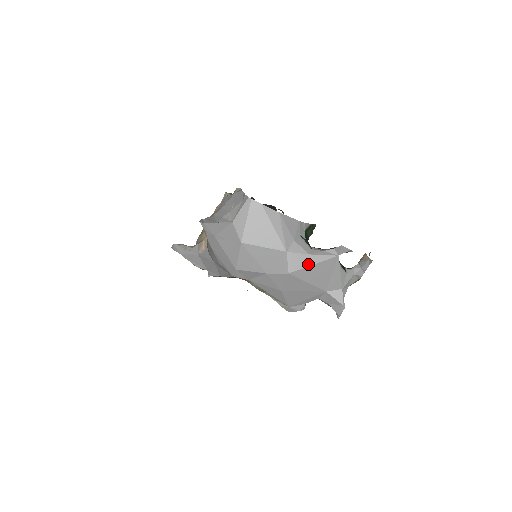
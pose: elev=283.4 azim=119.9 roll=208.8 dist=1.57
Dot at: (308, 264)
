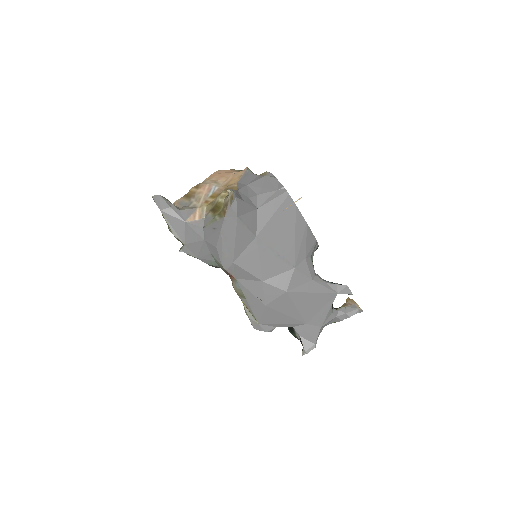
Dot at: (308, 290)
